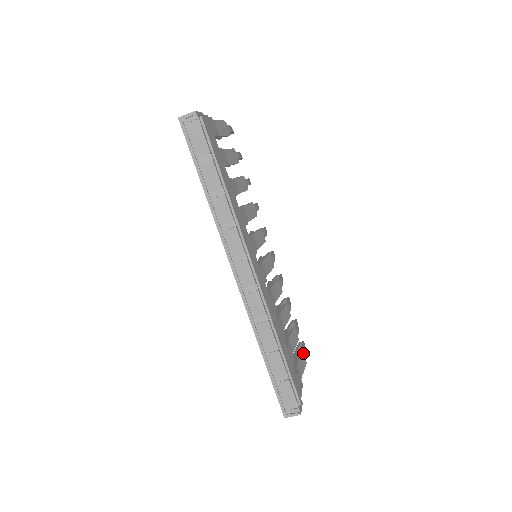
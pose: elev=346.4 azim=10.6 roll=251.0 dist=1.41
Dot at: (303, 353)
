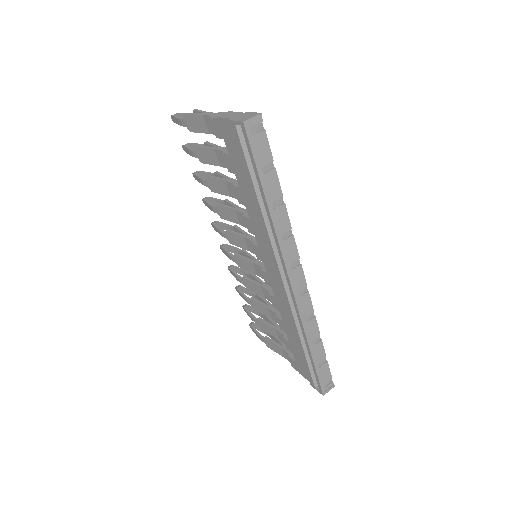
Dot at: occluded
